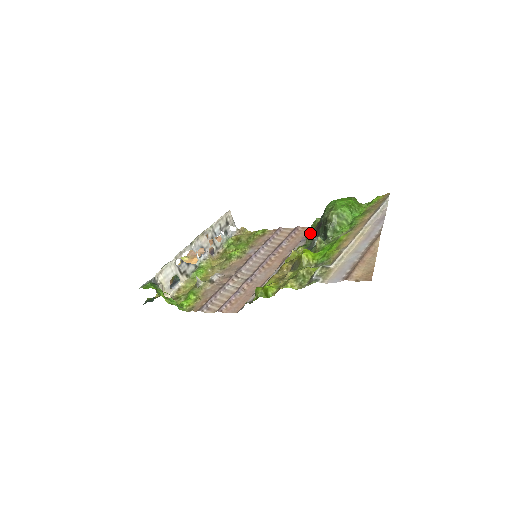
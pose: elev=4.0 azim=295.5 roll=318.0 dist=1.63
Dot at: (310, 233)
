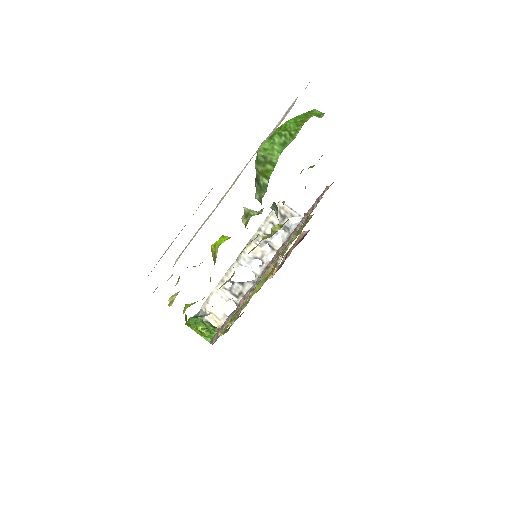
Dot at: occluded
